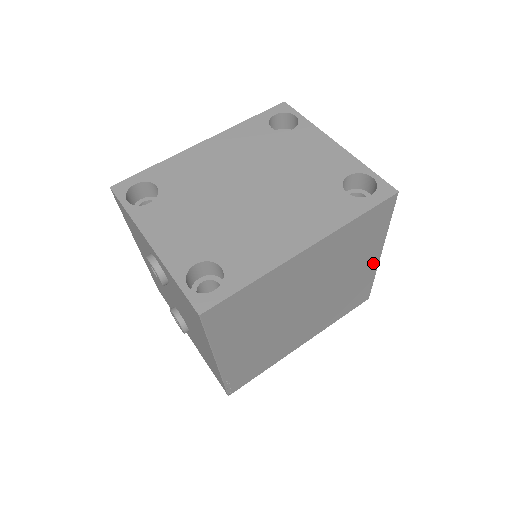
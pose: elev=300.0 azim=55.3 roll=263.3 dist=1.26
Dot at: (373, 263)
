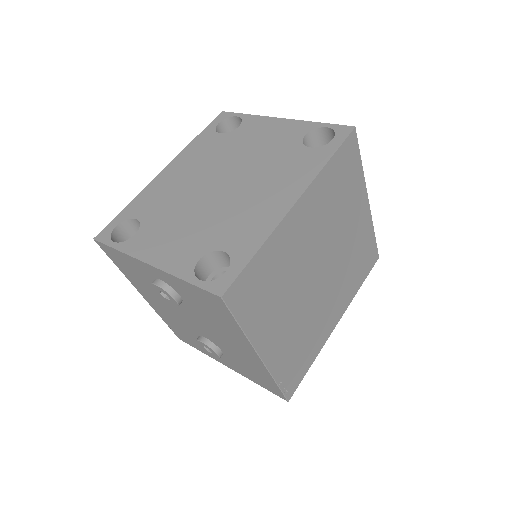
Dot at: (365, 213)
